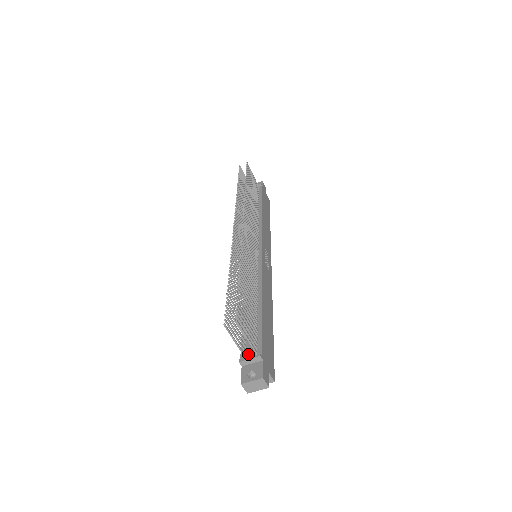
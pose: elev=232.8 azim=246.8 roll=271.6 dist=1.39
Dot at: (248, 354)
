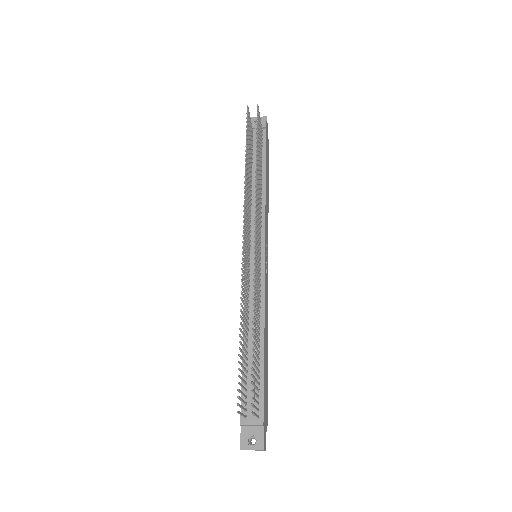
Dot at: (250, 418)
